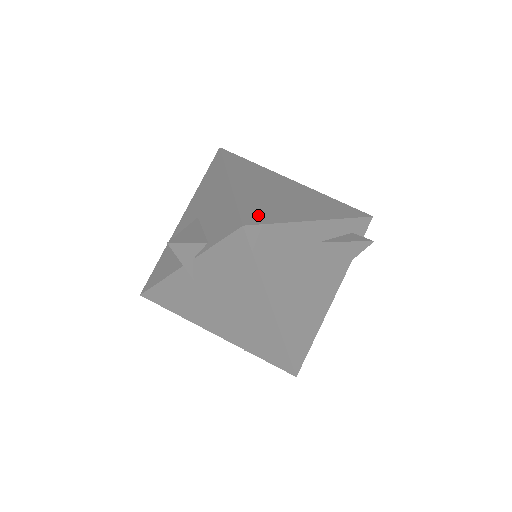
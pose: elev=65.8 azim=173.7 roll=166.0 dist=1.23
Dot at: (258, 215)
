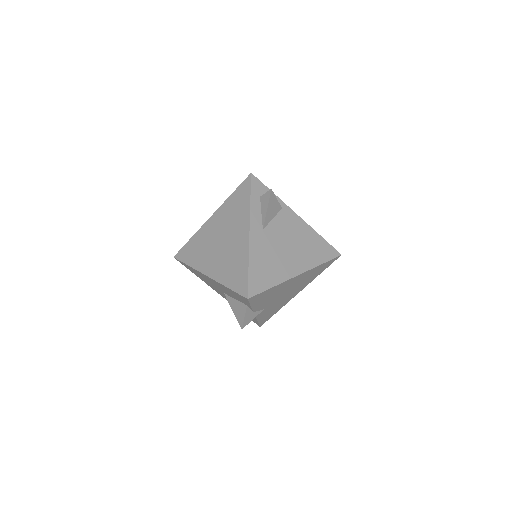
Dot at: (240, 280)
